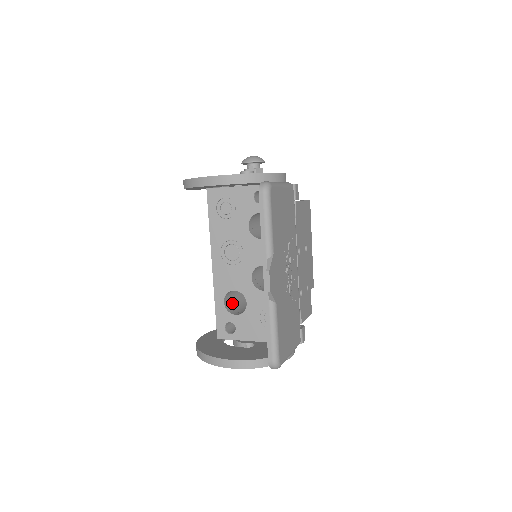
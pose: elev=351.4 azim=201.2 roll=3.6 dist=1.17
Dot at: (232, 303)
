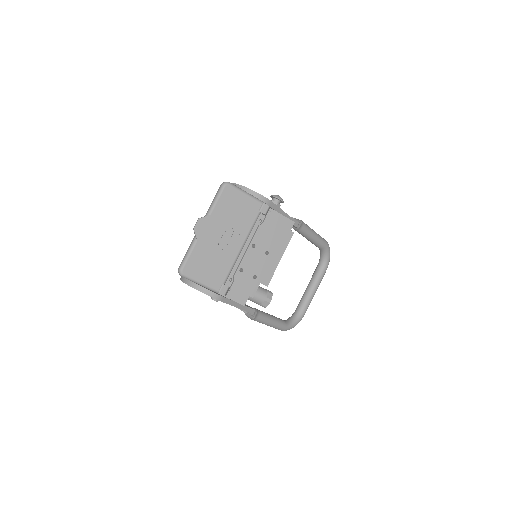
Dot at: occluded
